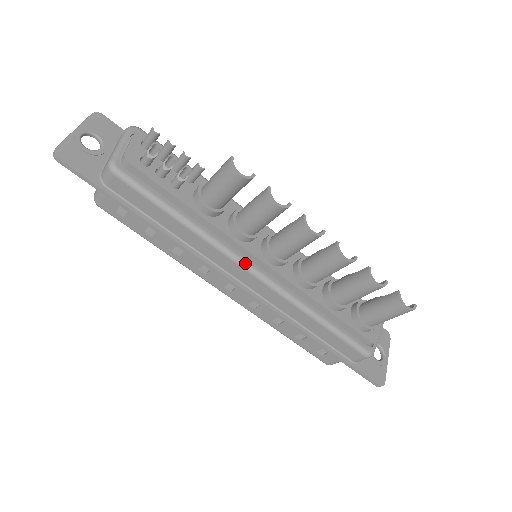
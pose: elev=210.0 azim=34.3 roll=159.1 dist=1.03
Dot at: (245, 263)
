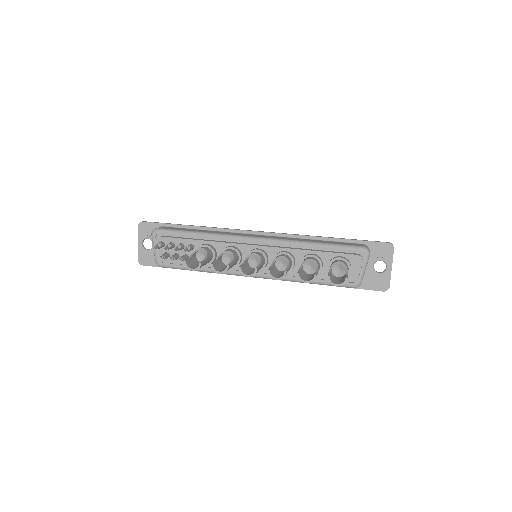
Dot at: occluded
